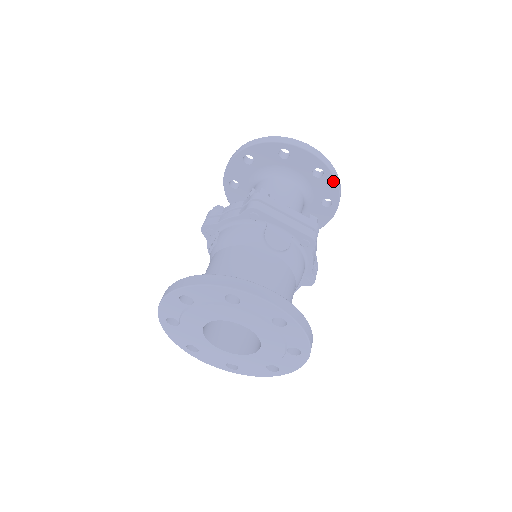
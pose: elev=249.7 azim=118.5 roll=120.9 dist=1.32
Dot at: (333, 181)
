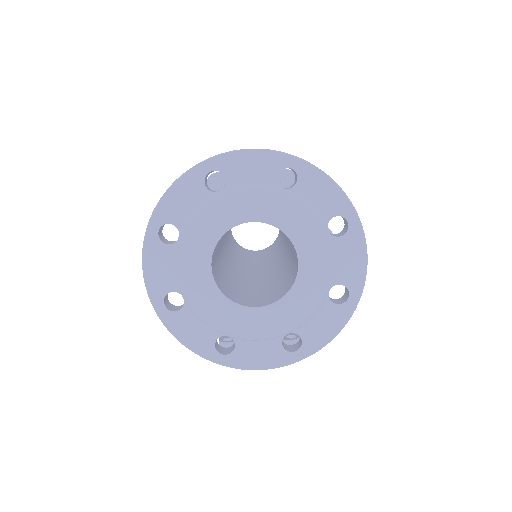
Dot at: occluded
